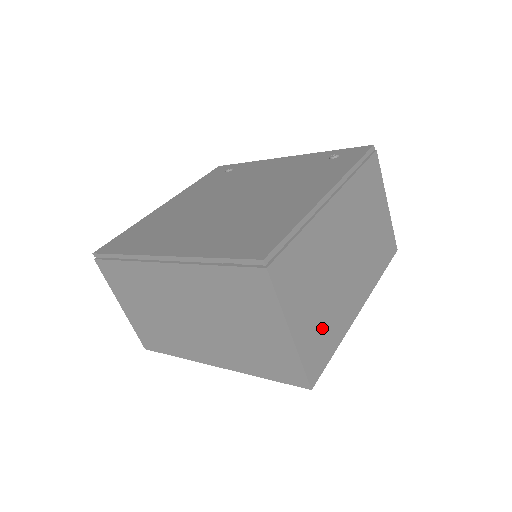
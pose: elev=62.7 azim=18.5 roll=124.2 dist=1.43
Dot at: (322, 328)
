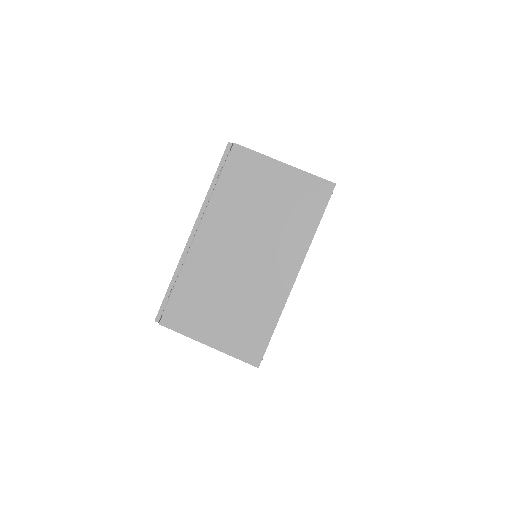
Dot at: occluded
